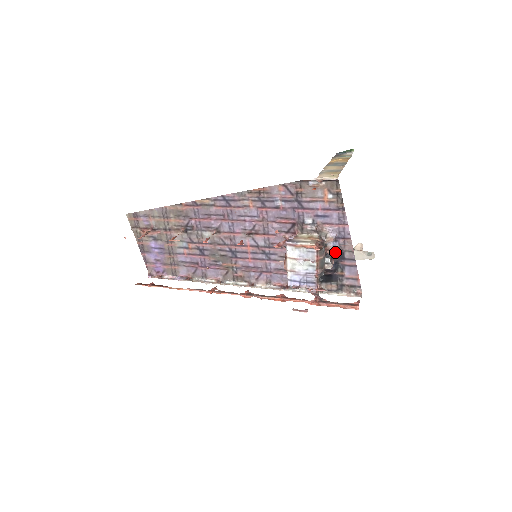
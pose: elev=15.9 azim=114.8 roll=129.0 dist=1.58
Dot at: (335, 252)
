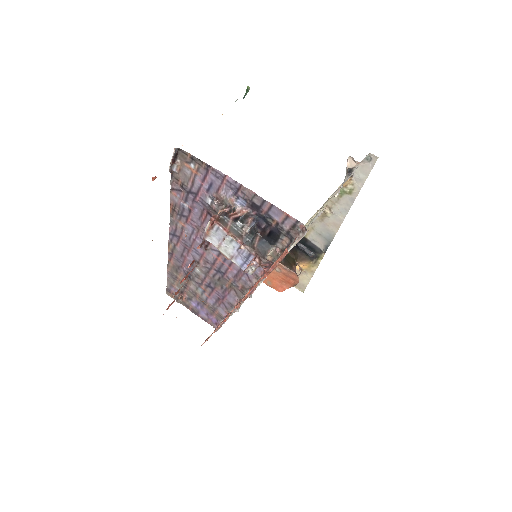
Dot at: (249, 208)
